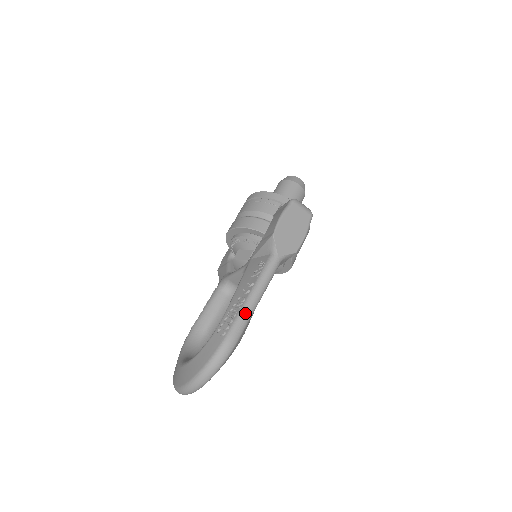
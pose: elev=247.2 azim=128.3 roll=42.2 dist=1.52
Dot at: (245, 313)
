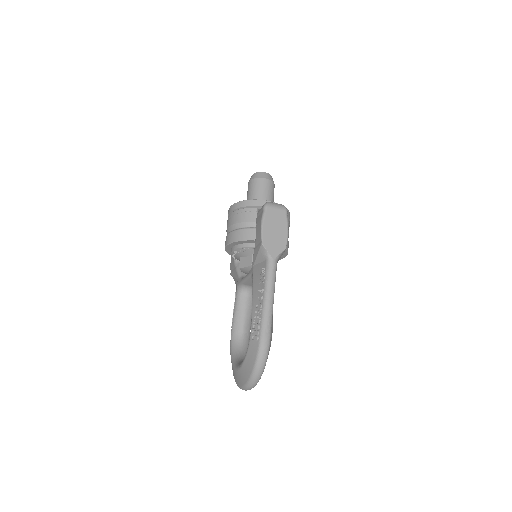
Dot at: (266, 316)
